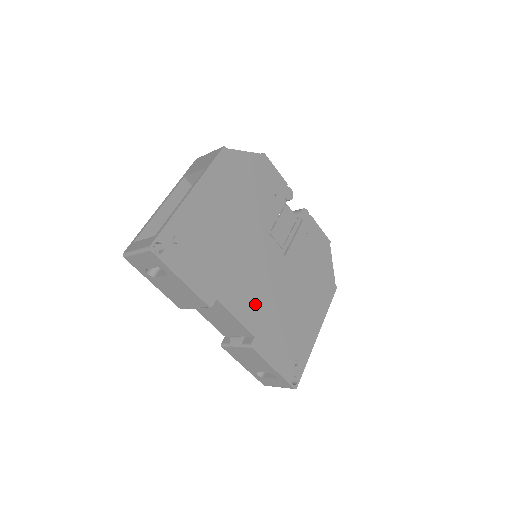
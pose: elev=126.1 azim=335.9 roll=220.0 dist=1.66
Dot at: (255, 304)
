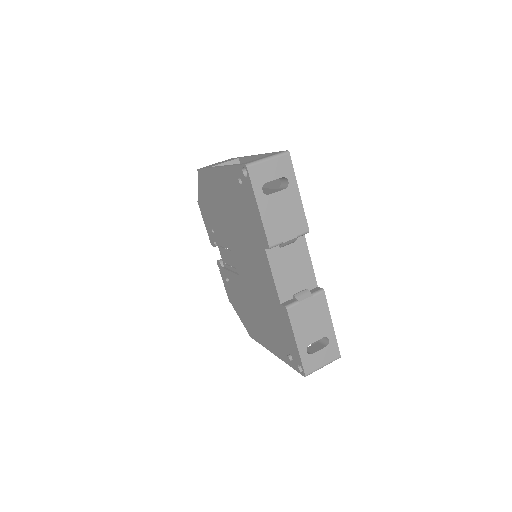
Dot at: occluded
